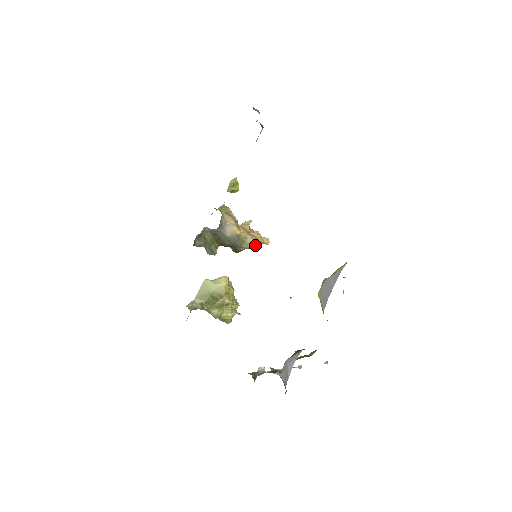
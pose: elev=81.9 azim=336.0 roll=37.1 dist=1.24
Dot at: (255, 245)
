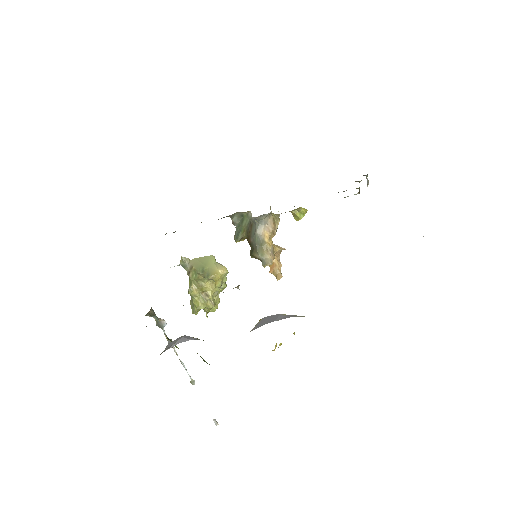
Dot at: (267, 261)
